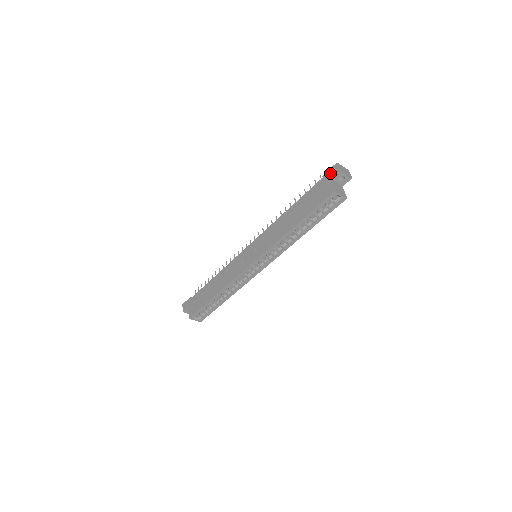
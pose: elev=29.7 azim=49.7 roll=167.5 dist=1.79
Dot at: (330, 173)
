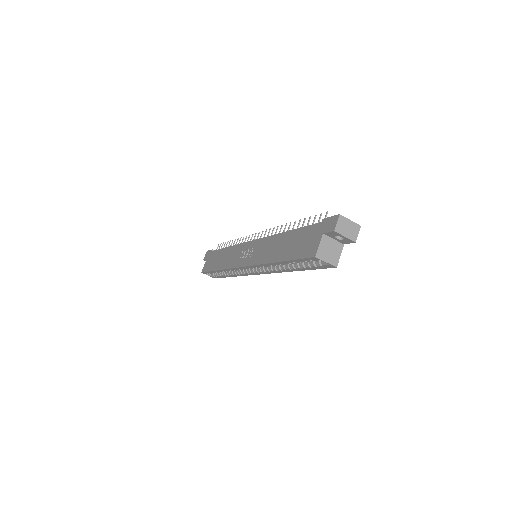
Dot at: (327, 224)
